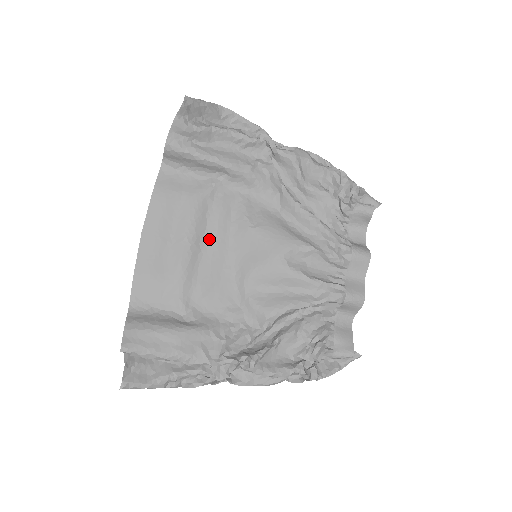
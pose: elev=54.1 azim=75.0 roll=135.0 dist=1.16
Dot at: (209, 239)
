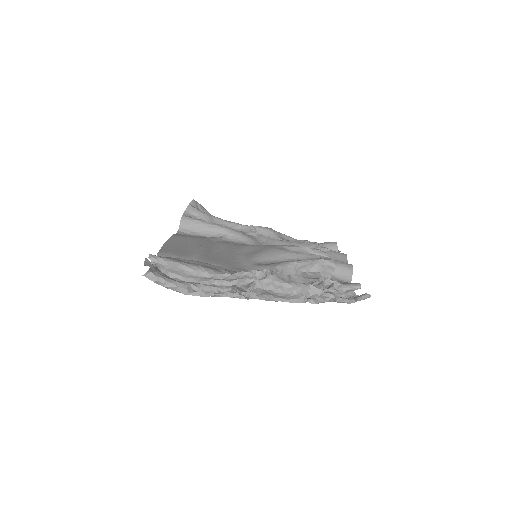
Dot at: (217, 251)
